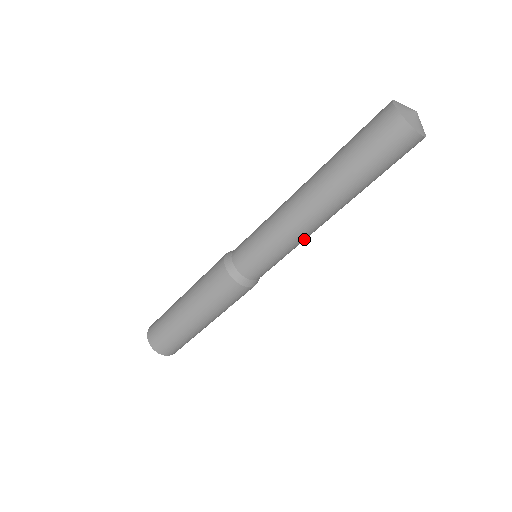
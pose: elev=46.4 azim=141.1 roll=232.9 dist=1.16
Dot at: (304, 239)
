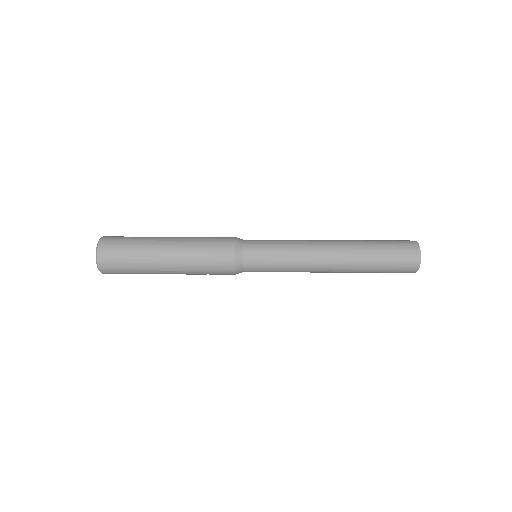
Dot at: occluded
